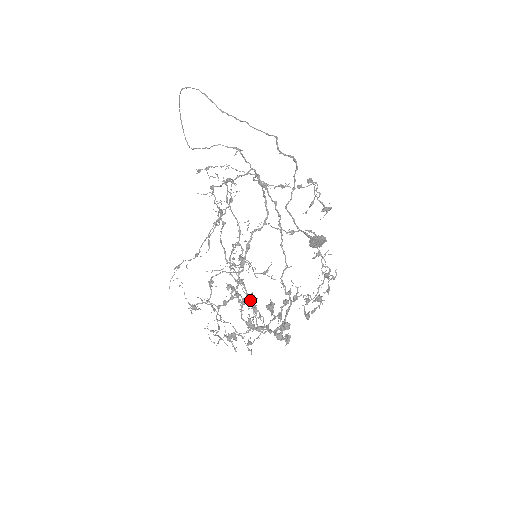
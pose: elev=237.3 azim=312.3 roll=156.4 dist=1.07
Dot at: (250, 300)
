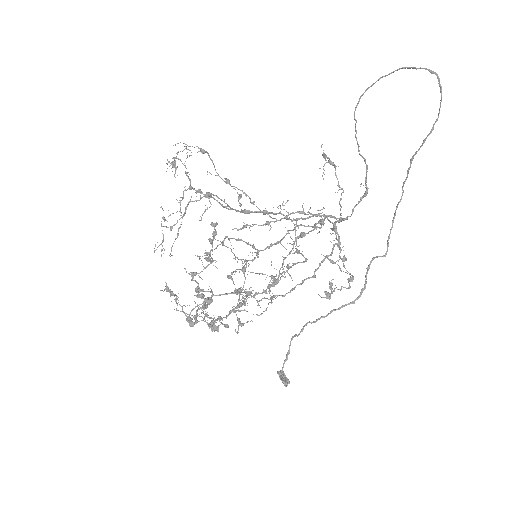
Dot at: (213, 261)
